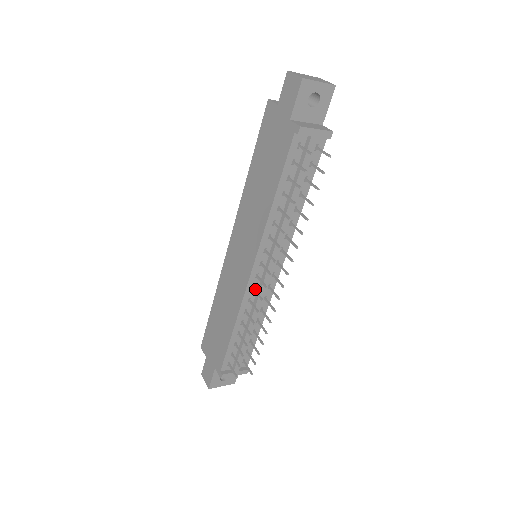
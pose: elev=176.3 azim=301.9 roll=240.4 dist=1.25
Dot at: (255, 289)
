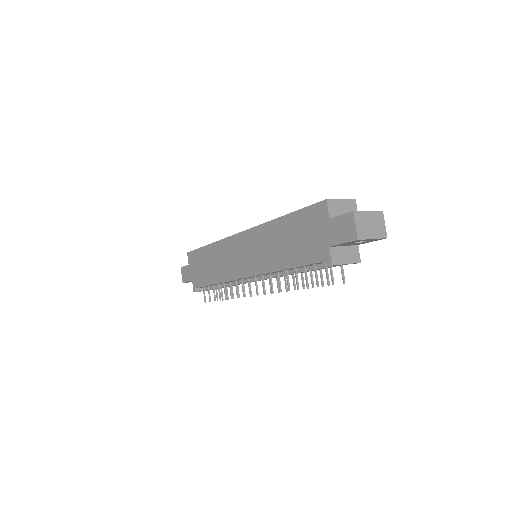
Dot at: occluded
